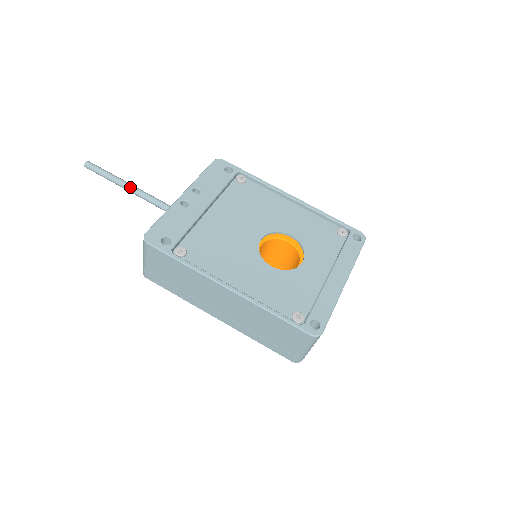
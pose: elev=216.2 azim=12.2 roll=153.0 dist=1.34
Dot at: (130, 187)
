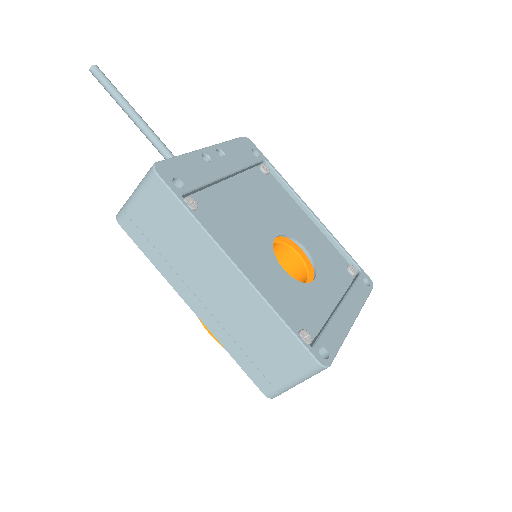
Dot at: (137, 117)
